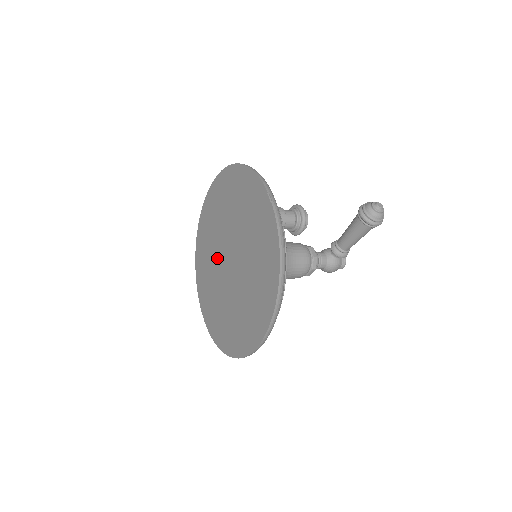
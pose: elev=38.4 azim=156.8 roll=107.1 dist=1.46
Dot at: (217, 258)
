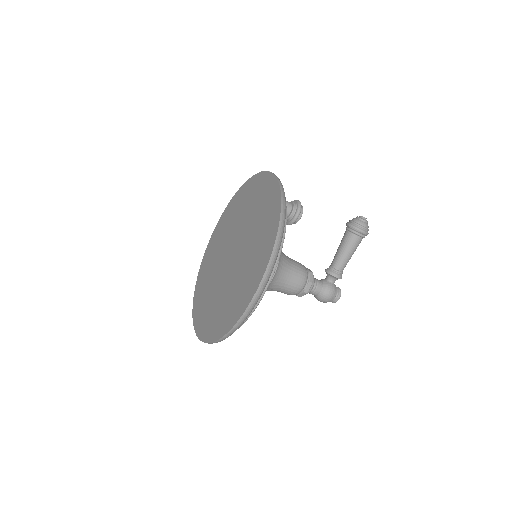
Dot at: (218, 268)
